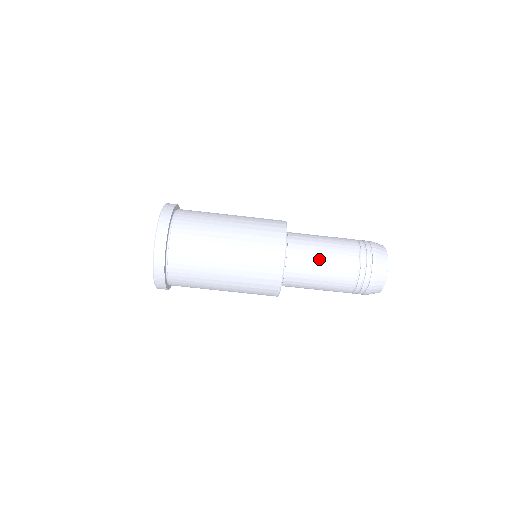
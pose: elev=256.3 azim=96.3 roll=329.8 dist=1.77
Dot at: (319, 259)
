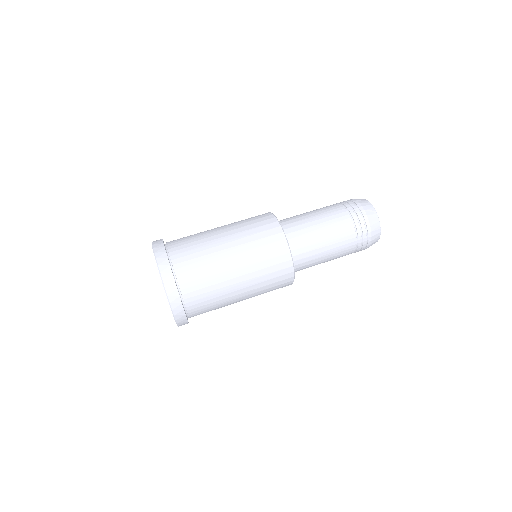
Dot at: occluded
